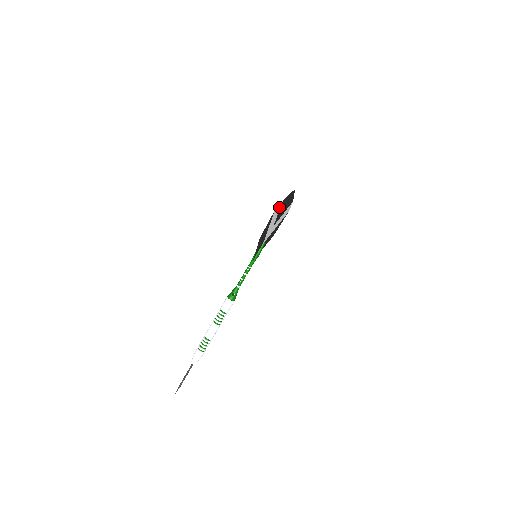
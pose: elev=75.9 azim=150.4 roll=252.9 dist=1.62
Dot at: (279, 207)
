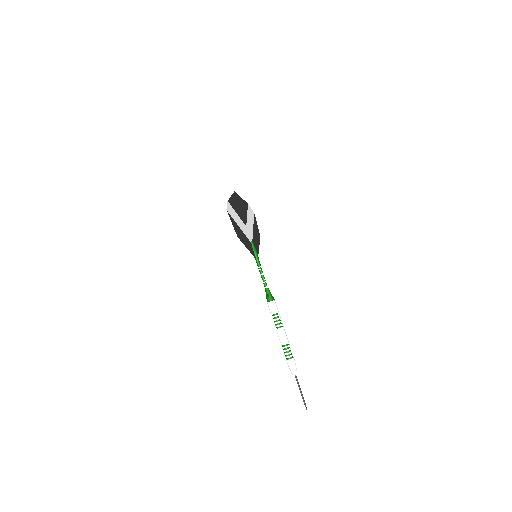
Dot at: (231, 208)
